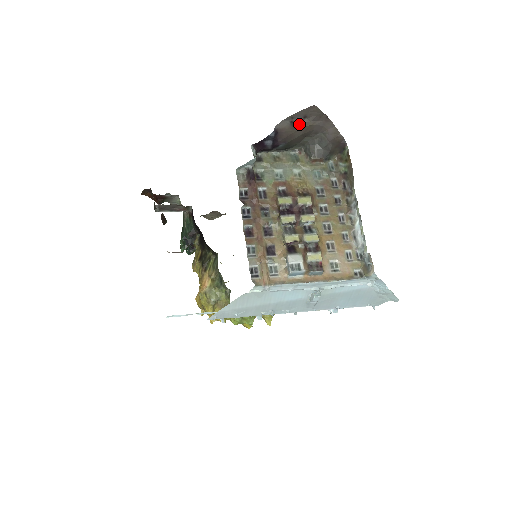
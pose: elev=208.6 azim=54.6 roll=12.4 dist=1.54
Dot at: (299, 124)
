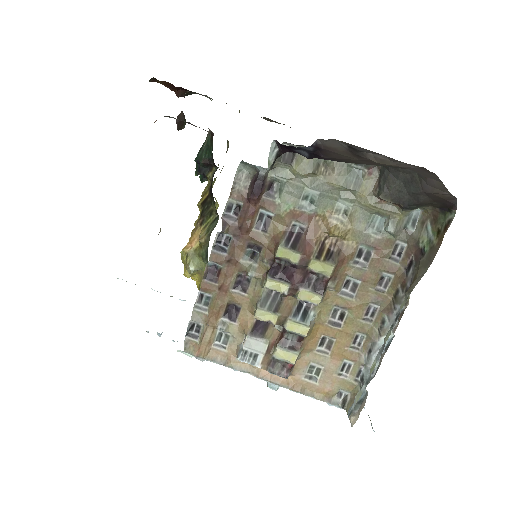
Dot at: (365, 155)
